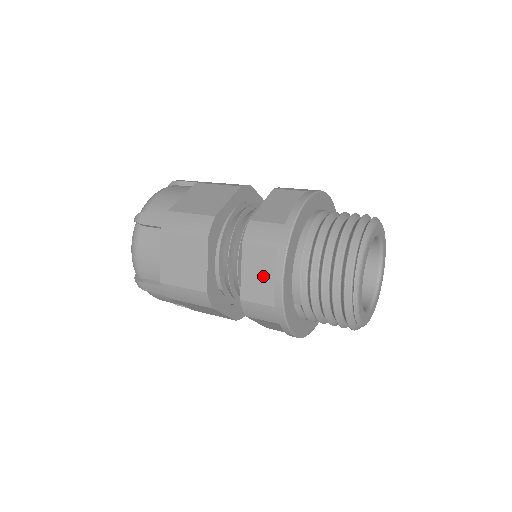
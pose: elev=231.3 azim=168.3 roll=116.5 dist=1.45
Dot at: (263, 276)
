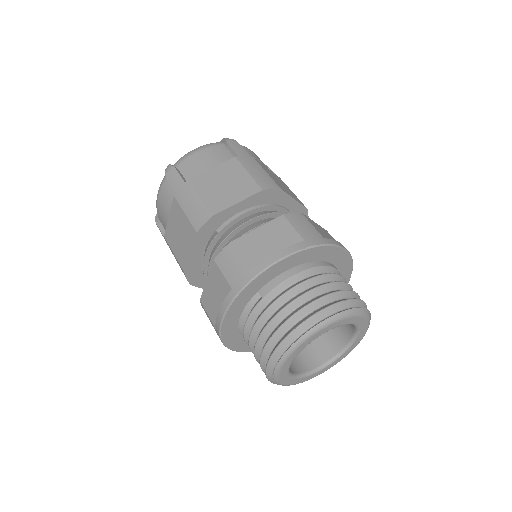
Dot at: (269, 245)
